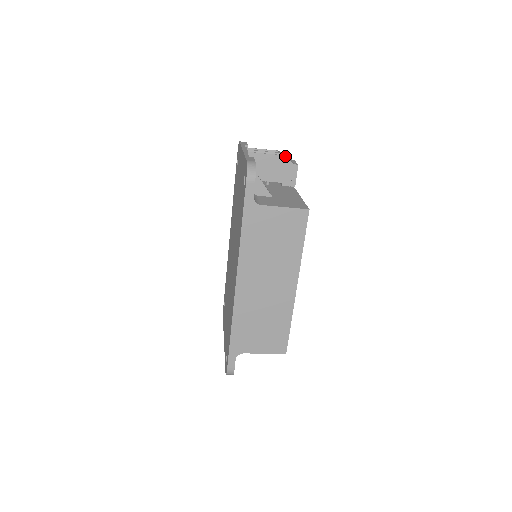
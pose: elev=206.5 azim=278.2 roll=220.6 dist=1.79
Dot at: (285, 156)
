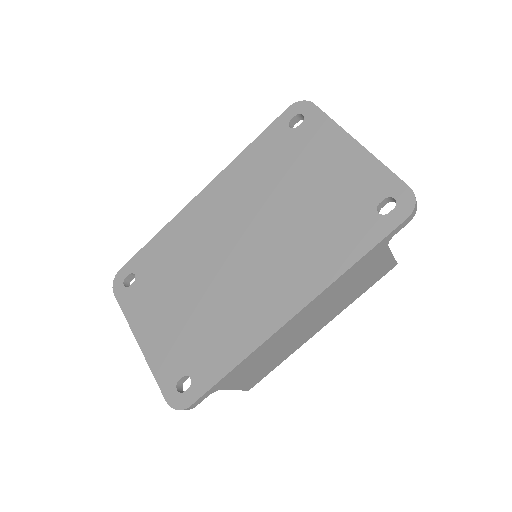
Dot at: occluded
